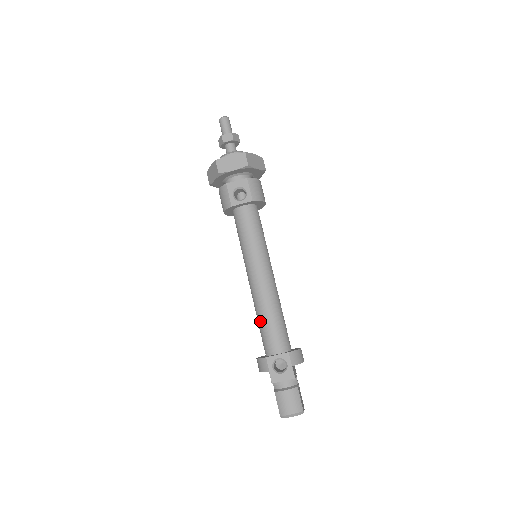
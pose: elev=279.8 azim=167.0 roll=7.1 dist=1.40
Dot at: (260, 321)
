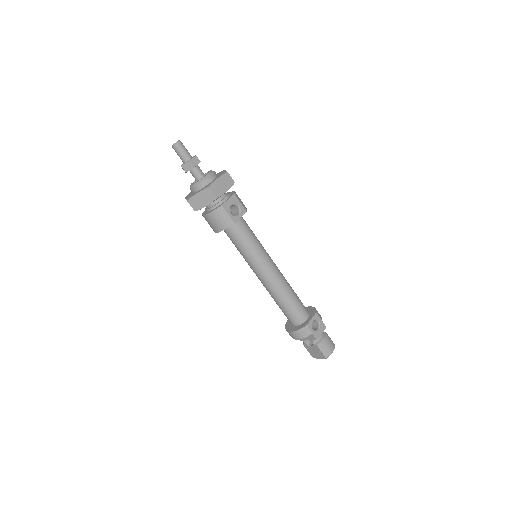
Dot at: (286, 303)
